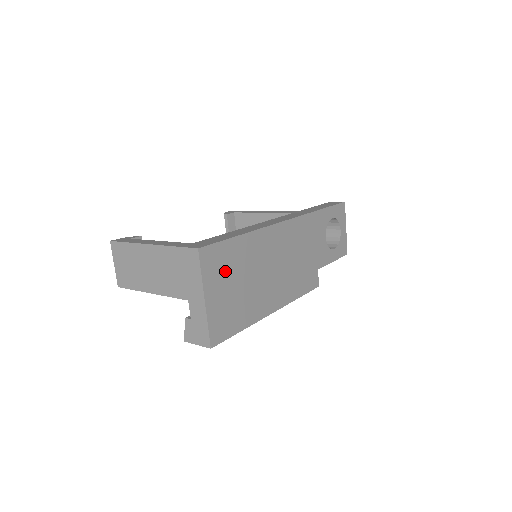
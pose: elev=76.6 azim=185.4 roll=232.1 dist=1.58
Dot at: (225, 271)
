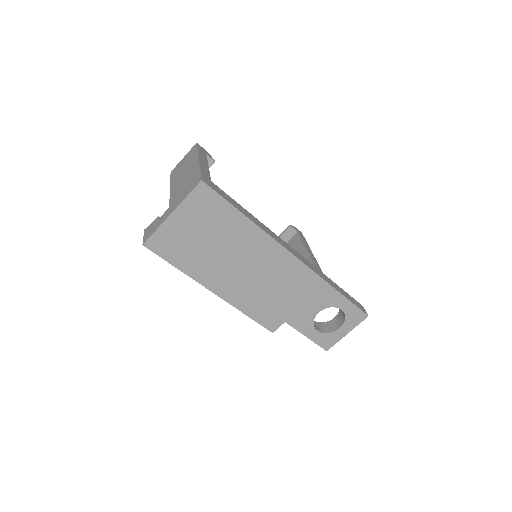
Dot at: (206, 218)
